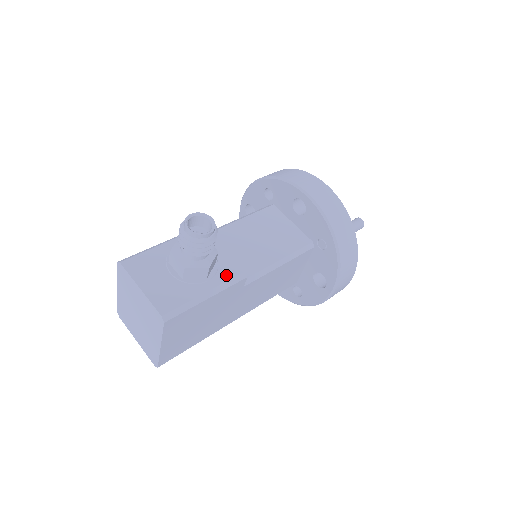
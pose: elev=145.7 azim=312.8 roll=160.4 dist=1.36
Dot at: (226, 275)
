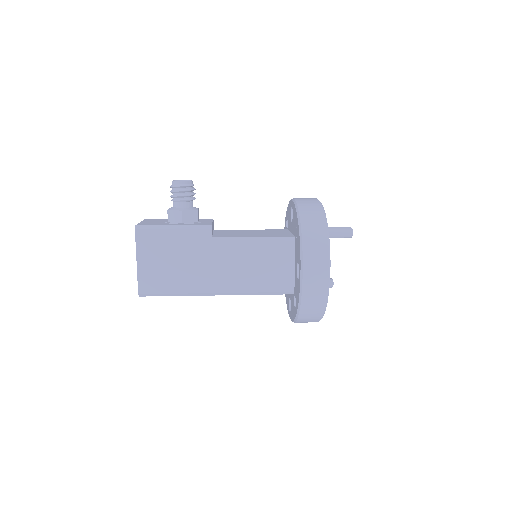
Dot at: (196, 224)
